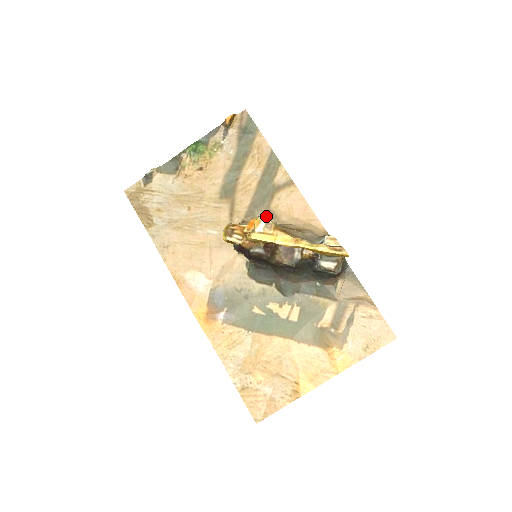
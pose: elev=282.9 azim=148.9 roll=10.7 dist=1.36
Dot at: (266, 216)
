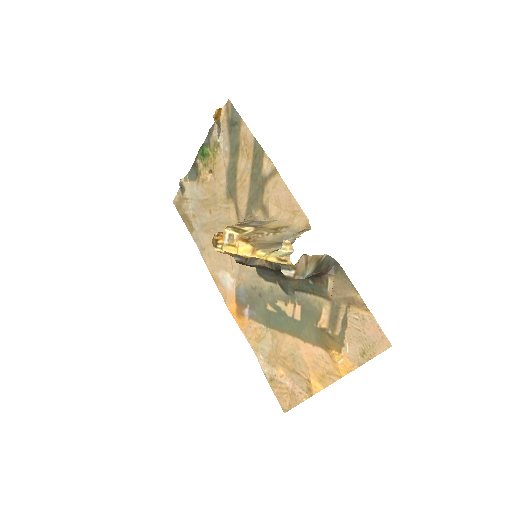
Dot at: (261, 212)
